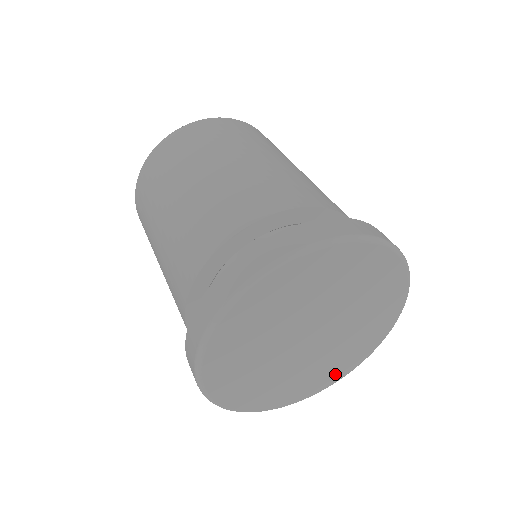
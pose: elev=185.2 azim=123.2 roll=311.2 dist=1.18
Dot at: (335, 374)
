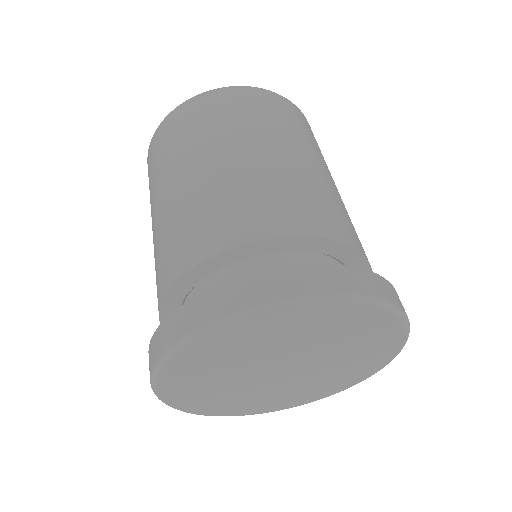
Dot at: (273, 406)
